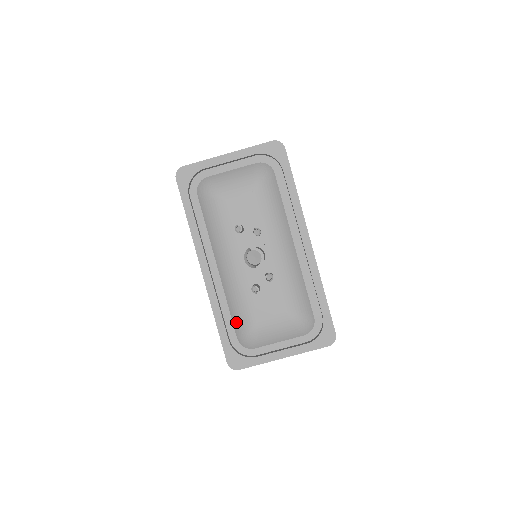
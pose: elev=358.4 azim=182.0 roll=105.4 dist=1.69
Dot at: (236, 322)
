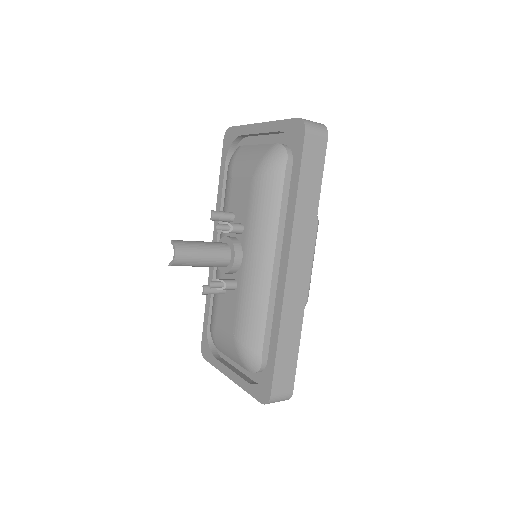
Dot at: occluded
